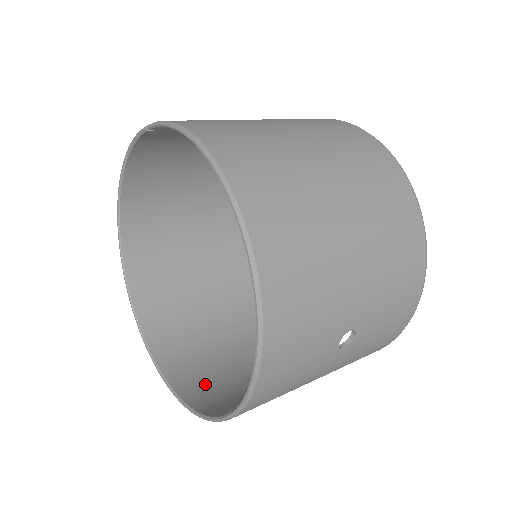
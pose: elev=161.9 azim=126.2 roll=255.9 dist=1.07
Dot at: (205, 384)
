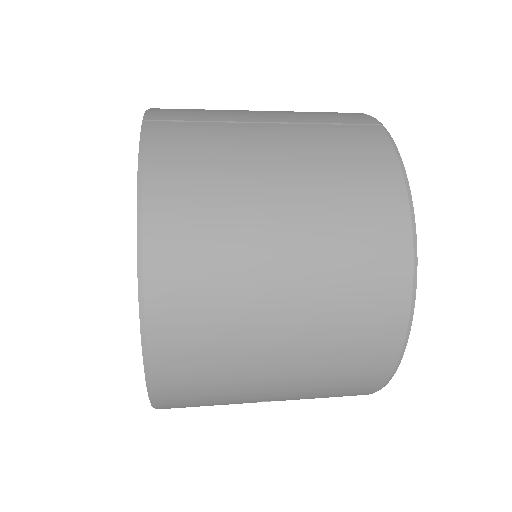
Dot at: occluded
